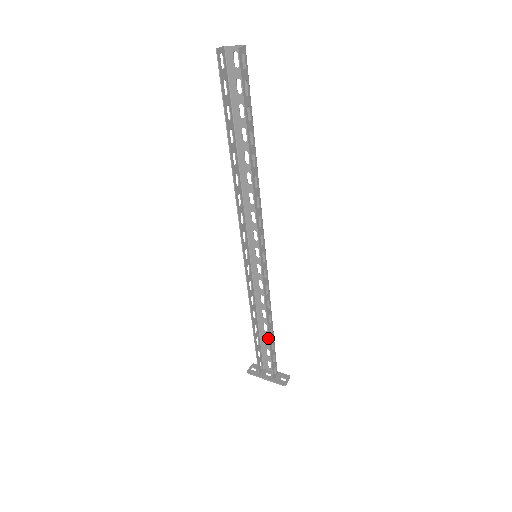
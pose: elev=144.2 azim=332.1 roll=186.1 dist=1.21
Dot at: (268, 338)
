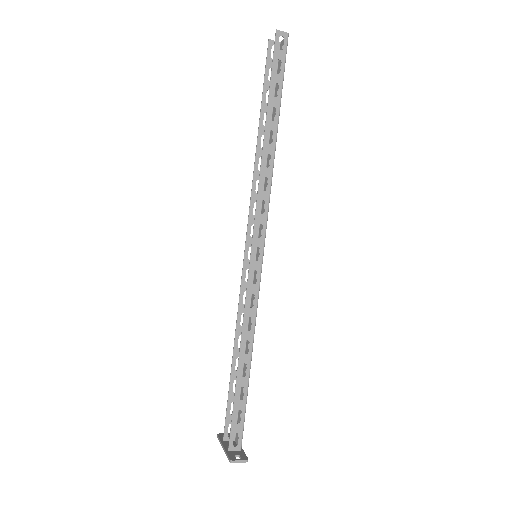
Dot at: occluded
